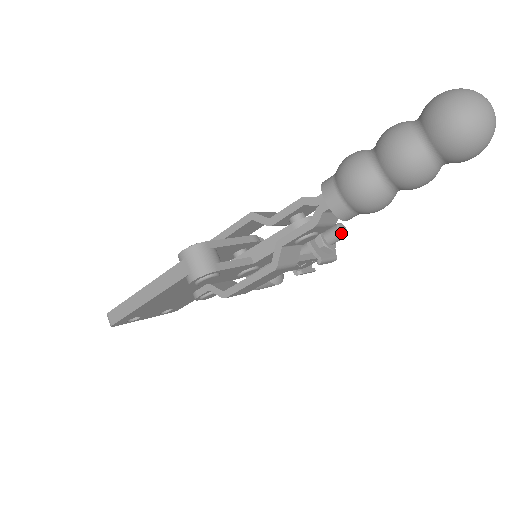
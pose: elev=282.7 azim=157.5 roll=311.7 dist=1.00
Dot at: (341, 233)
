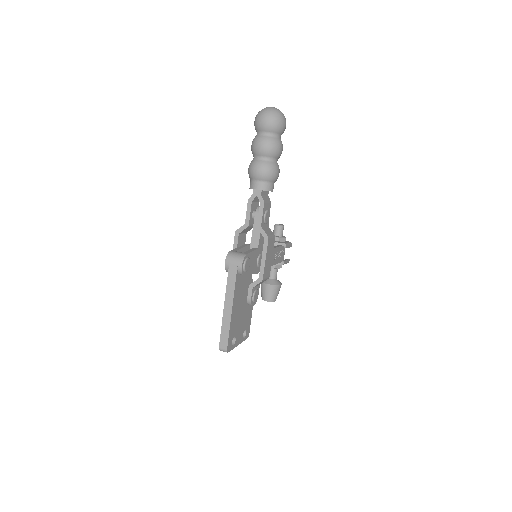
Dot at: (280, 226)
